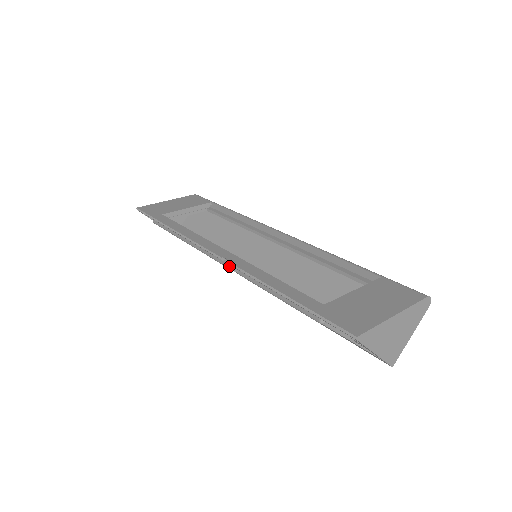
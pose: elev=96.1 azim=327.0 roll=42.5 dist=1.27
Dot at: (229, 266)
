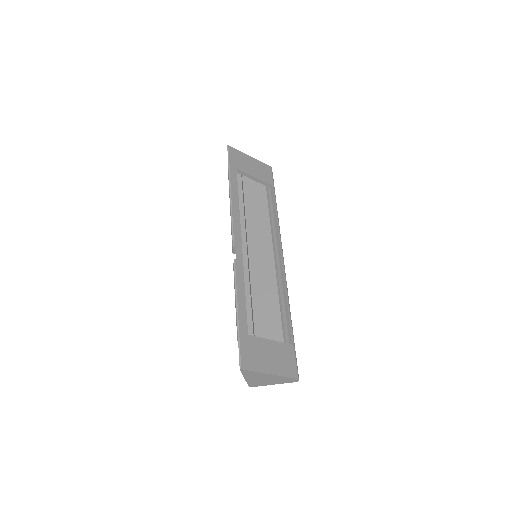
Dot at: (234, 253)
